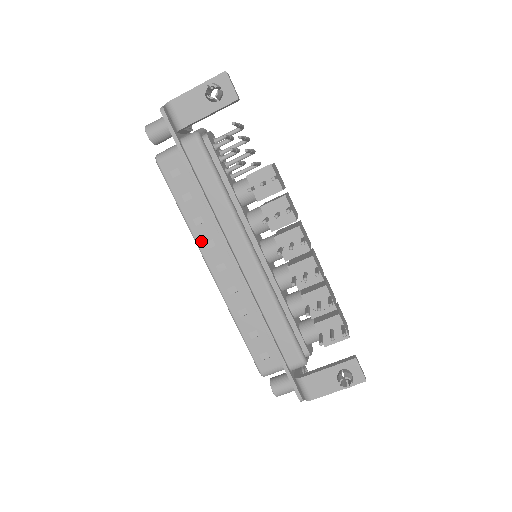
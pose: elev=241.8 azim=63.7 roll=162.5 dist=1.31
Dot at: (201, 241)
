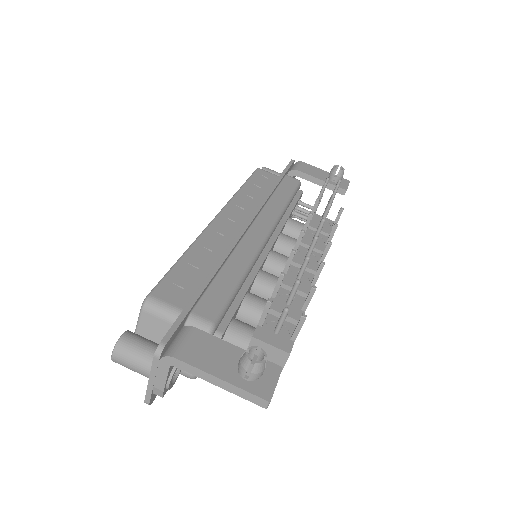
Dot at: (235, 203)
